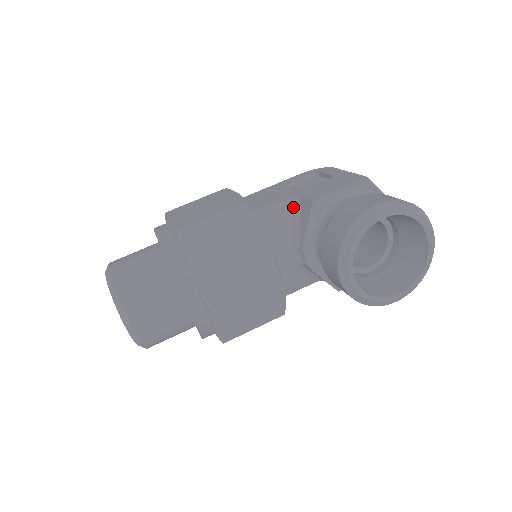
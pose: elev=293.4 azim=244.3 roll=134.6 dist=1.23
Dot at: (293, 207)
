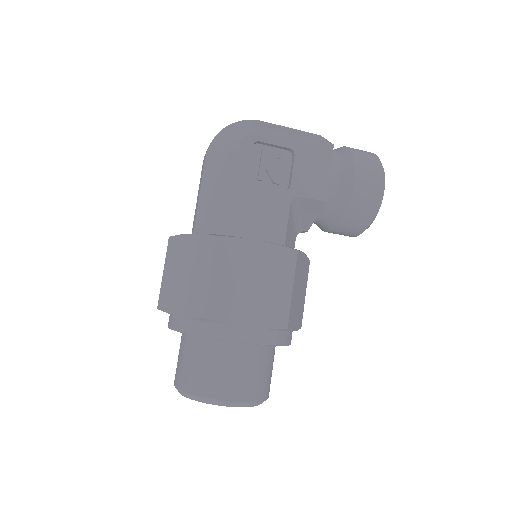
Dot at: (293, 209)
